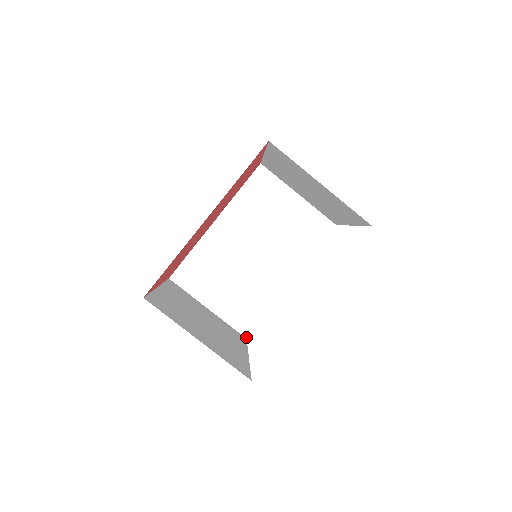
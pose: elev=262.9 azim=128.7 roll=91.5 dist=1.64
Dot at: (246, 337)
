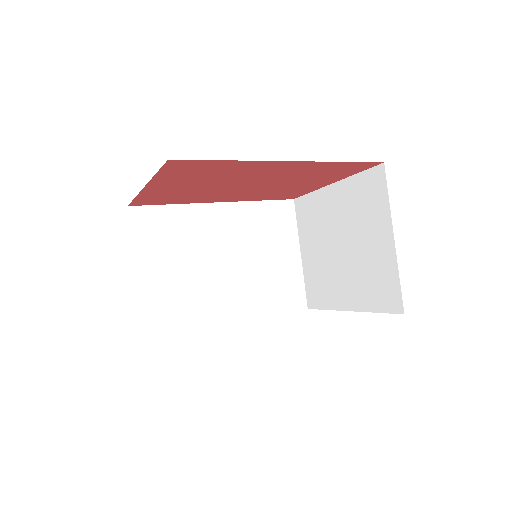
Dot at: (144, 336)
